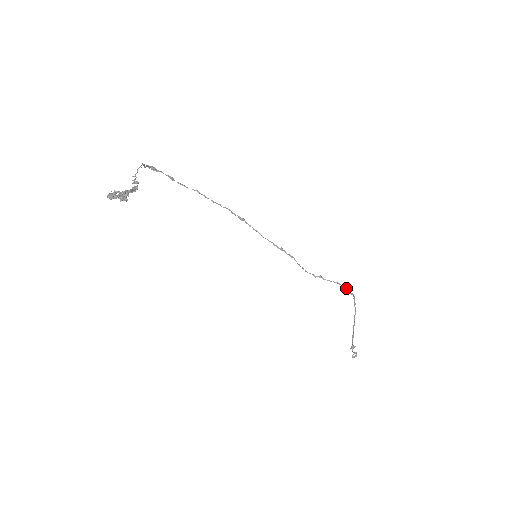
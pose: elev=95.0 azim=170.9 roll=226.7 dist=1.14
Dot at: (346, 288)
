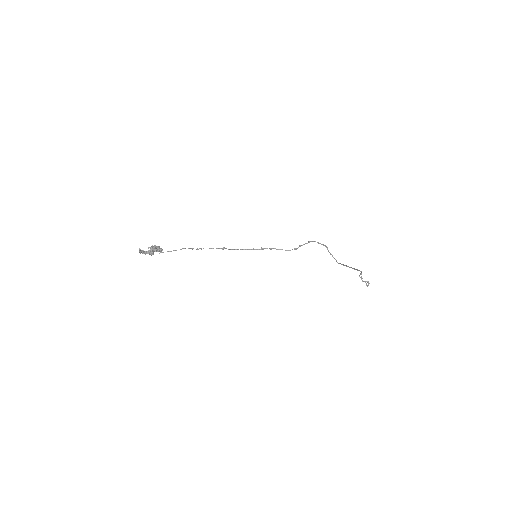
Dot at: (318, 242)
